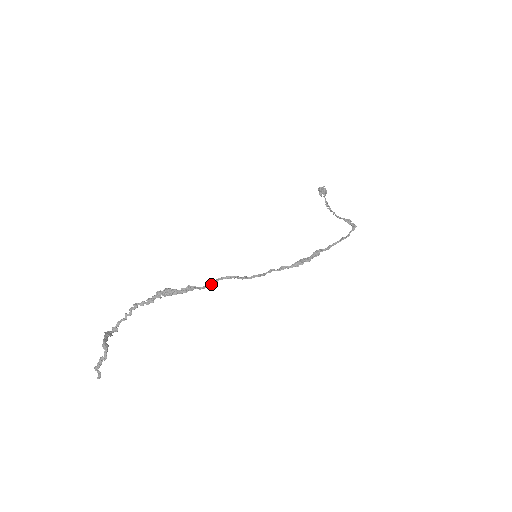
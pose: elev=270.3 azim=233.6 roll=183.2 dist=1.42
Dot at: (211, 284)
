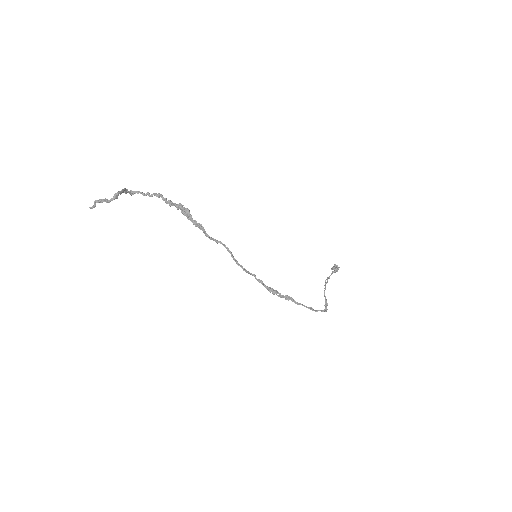
Dot at: (214, 240)
